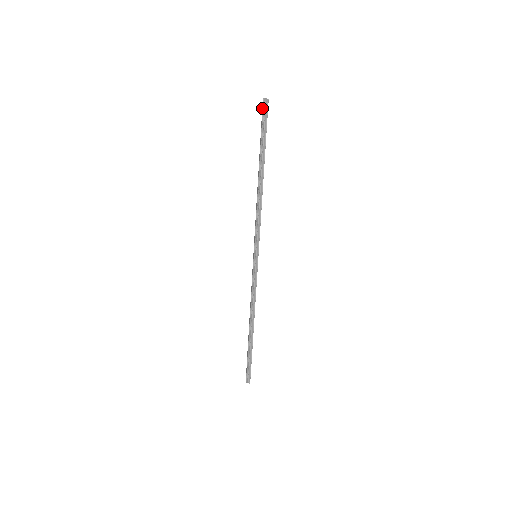
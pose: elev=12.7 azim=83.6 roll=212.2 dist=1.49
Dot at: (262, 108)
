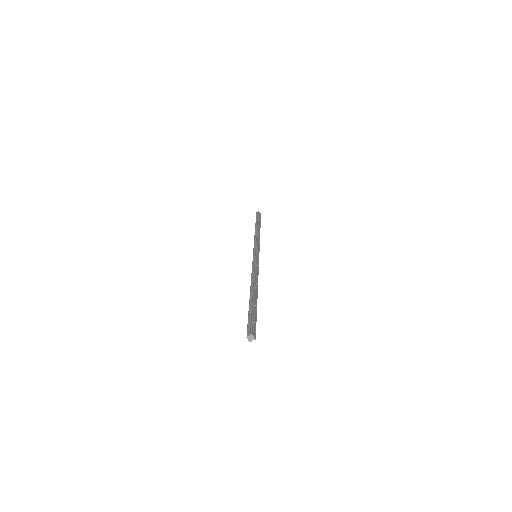
Dot at: occluded
